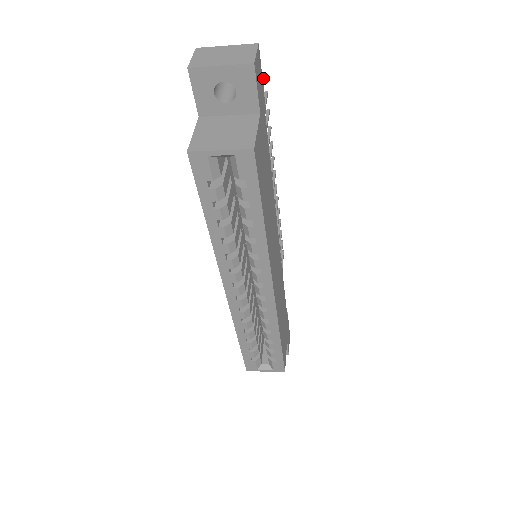
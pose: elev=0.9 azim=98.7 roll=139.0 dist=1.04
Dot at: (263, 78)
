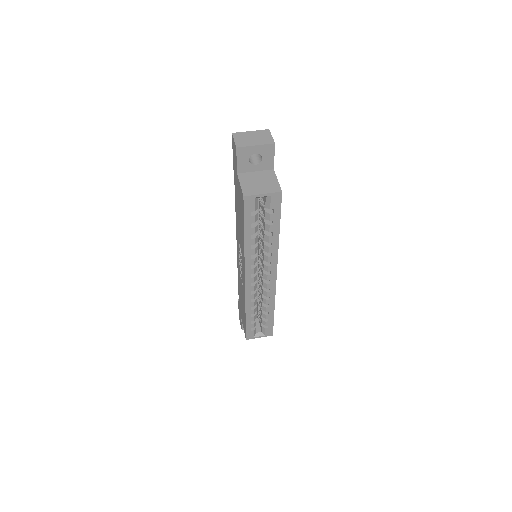
Dot at: occluded
